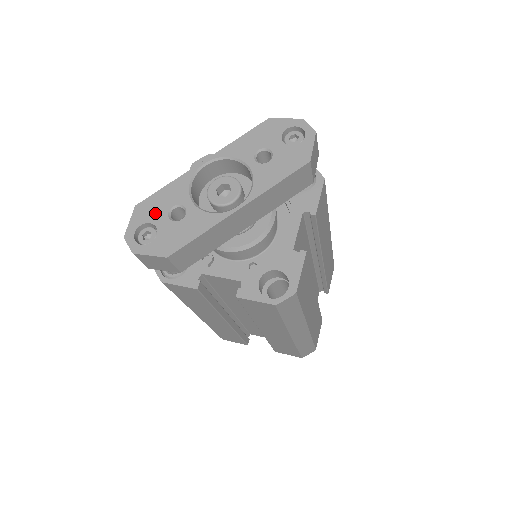
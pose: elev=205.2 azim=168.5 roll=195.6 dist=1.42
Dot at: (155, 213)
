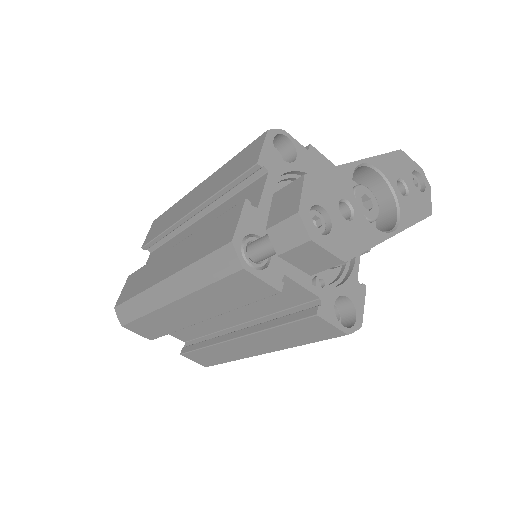
Dot at: (327, 197)
